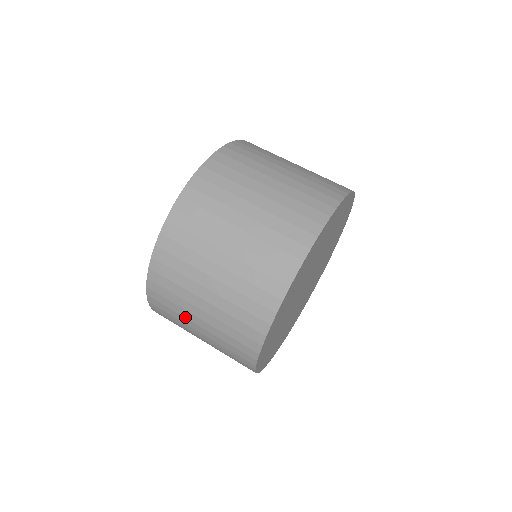
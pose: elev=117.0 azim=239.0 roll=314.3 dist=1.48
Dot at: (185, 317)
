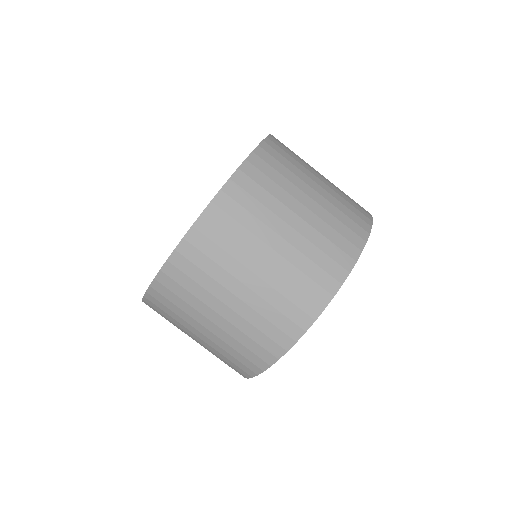
Dot at: (184, 326)
